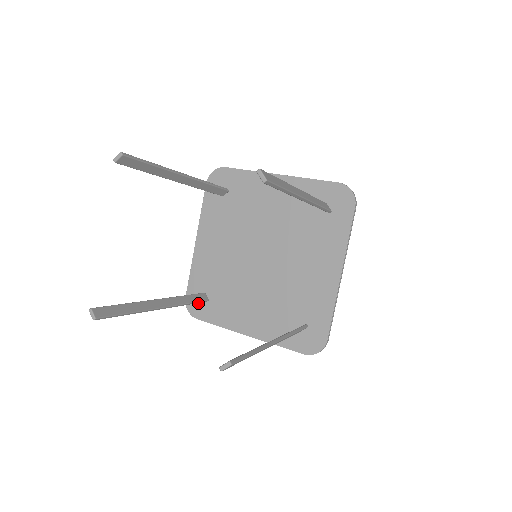
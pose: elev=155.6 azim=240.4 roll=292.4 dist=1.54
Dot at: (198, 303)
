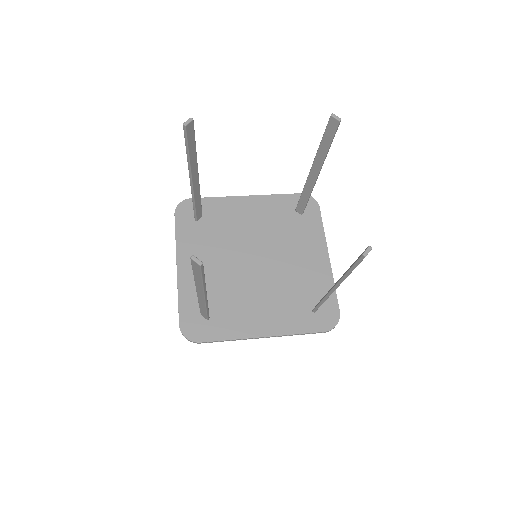
Dot at: (197, 325)
